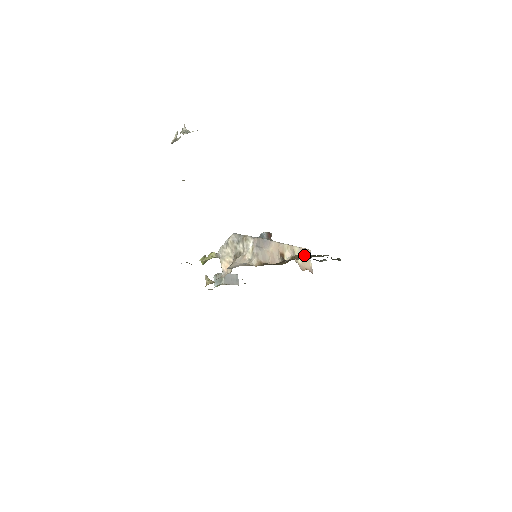
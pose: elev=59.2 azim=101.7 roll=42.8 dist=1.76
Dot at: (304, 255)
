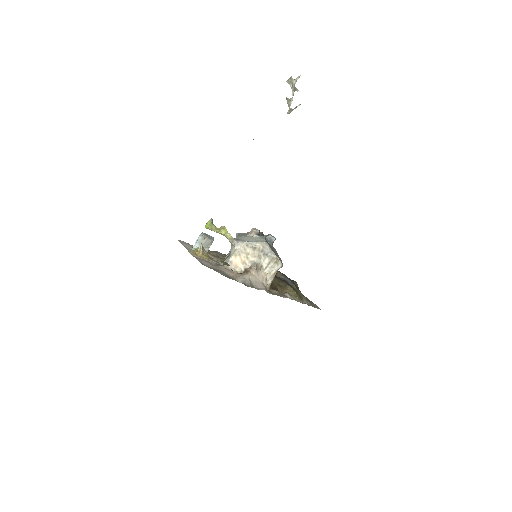
Dot at: occluded
